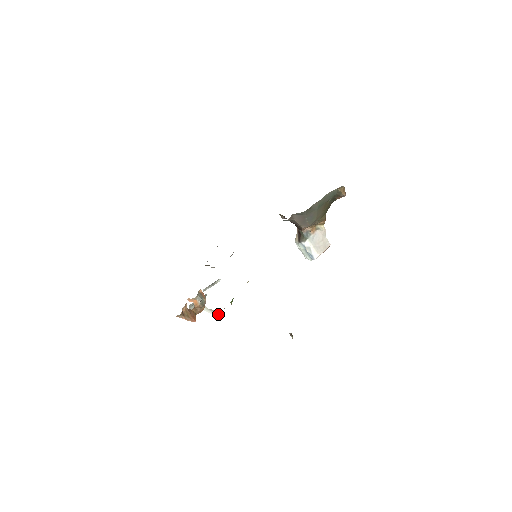
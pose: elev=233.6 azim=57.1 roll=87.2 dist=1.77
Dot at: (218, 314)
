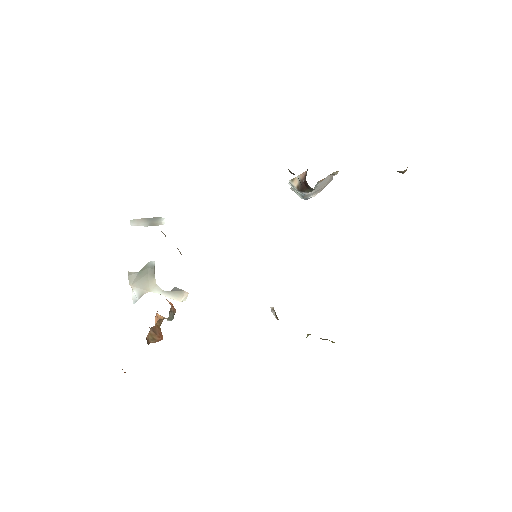
Dot at: (179, 296)
